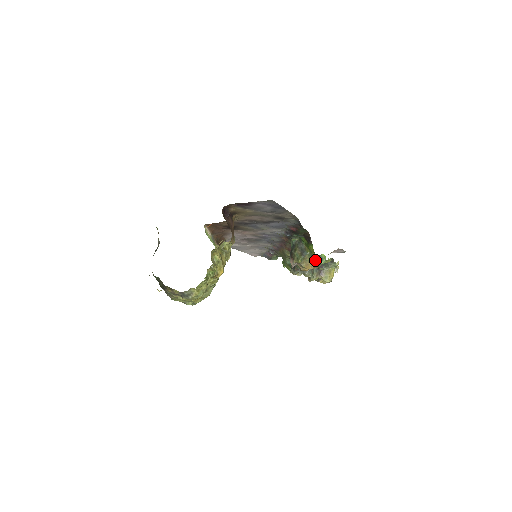
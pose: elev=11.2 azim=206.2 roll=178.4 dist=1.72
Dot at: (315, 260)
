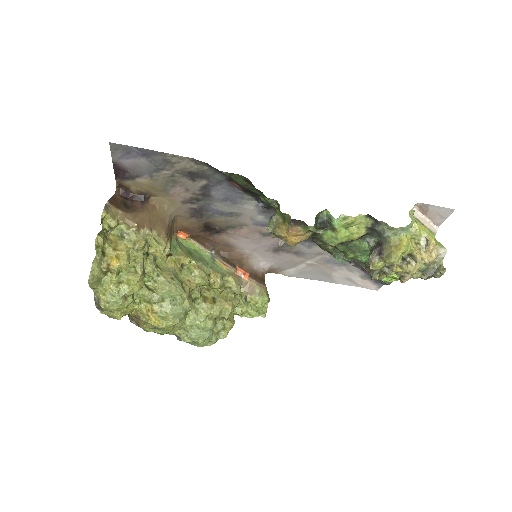
Dot at: (286, 216)
